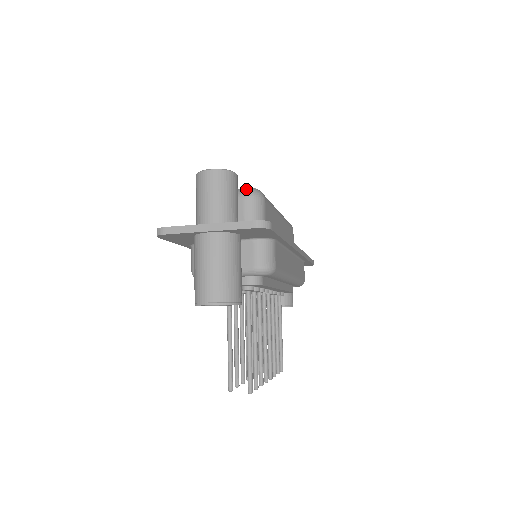
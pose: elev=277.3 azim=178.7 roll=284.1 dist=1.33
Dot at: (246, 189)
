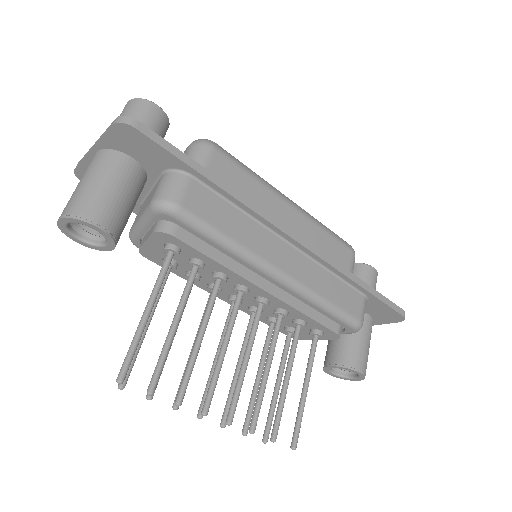
Dot at: occluded
